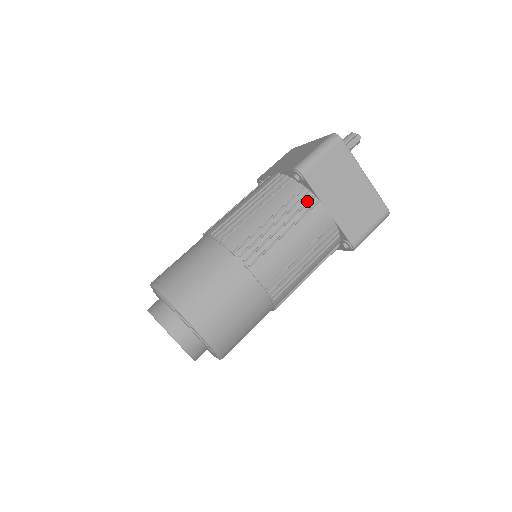
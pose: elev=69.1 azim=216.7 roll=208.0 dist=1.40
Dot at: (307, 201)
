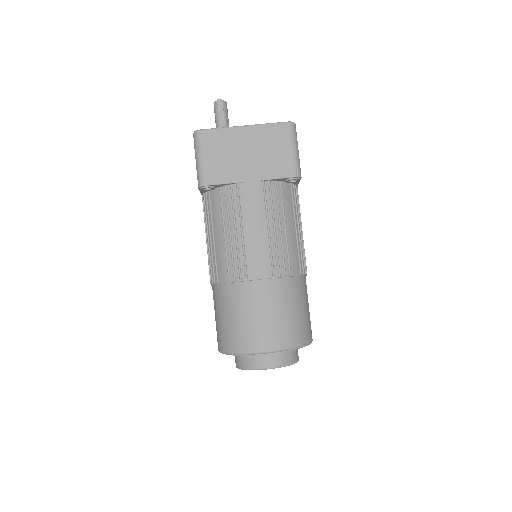
Dot at: (230, 194)
